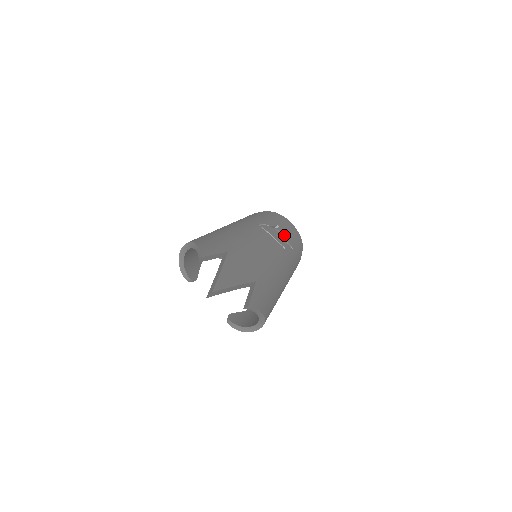
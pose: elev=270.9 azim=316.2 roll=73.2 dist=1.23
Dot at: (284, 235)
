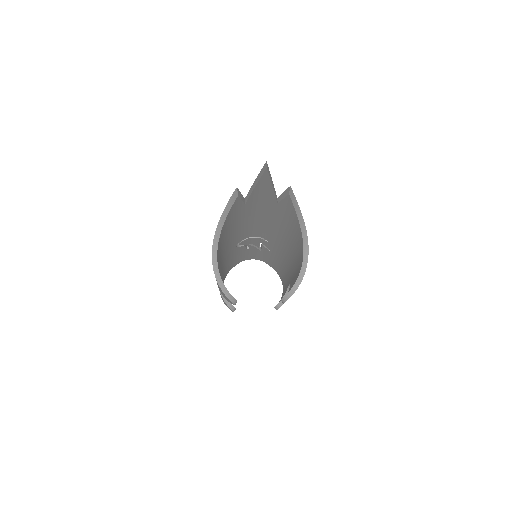
Dot at: occluded
